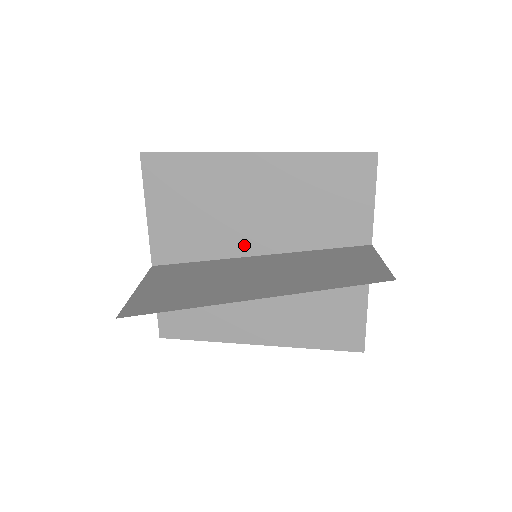
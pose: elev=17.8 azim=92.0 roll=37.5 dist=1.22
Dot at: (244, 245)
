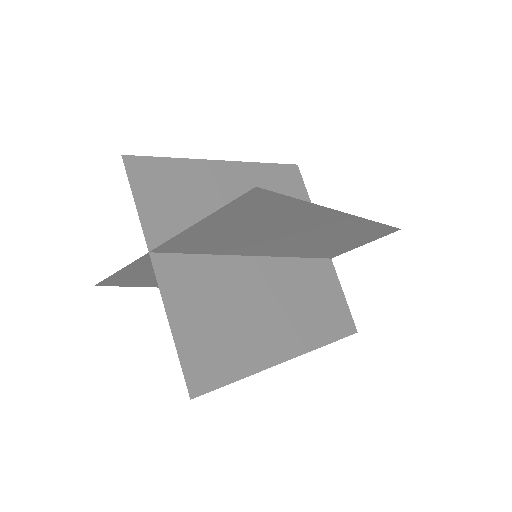
Dot at: (256, 251)
